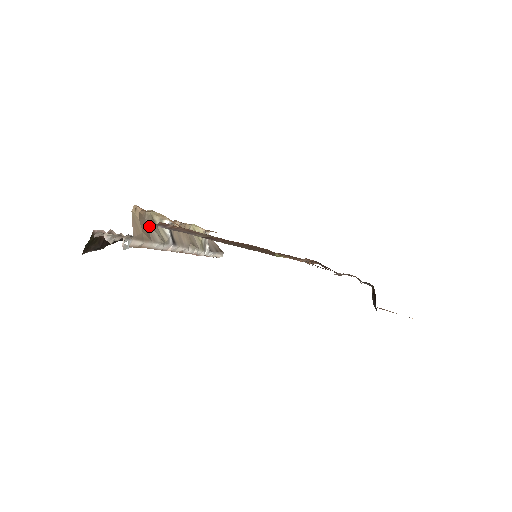
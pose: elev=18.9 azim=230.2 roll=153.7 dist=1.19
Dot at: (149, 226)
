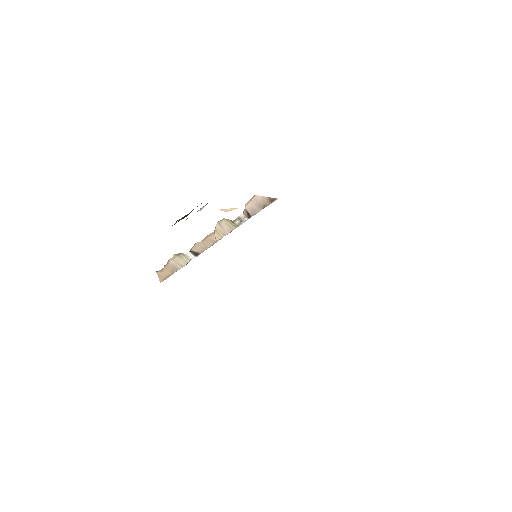
Dot at: (173, 264)
